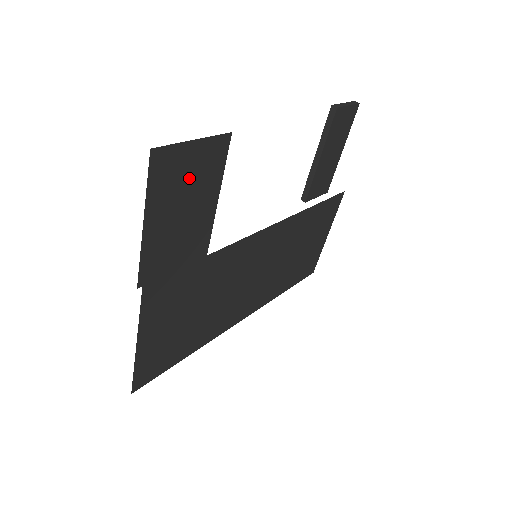
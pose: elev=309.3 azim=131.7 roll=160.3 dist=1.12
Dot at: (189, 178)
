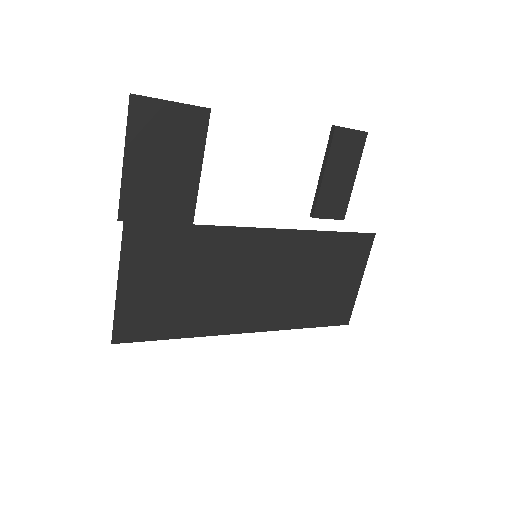
Dot at: (168, 134)
